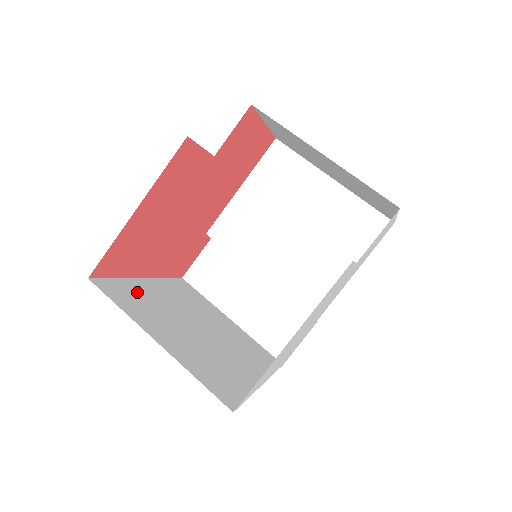
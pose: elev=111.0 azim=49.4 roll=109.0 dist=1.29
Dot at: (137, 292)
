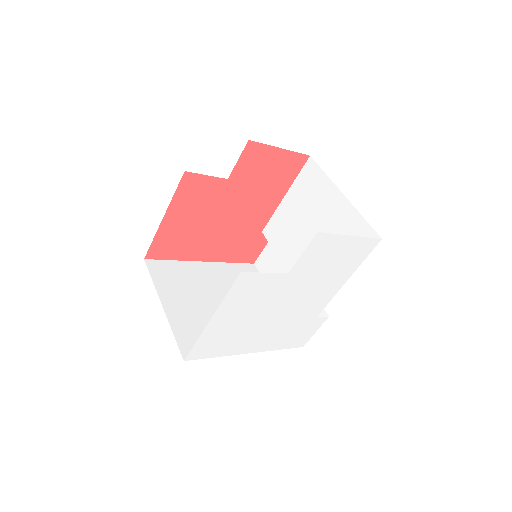
Dot at: (183, 271)
